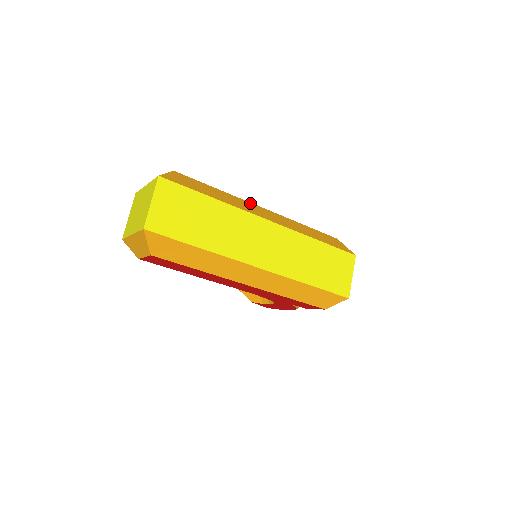
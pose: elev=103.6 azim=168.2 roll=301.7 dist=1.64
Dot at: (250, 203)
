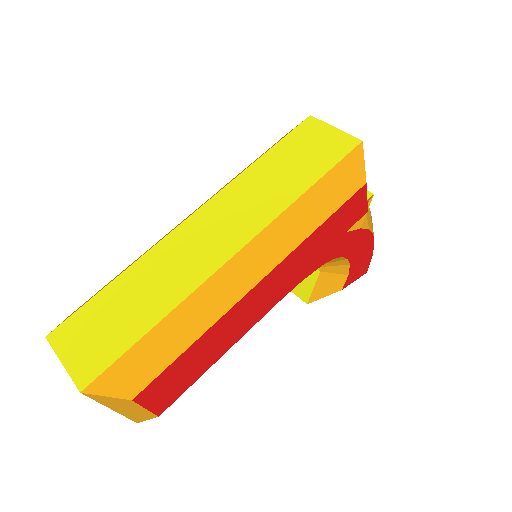
Dot at: occluded
